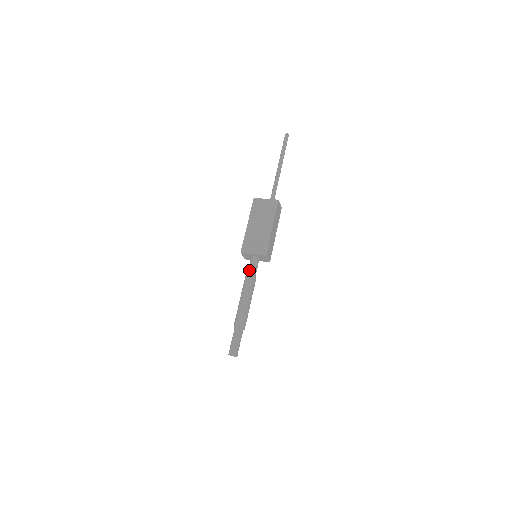
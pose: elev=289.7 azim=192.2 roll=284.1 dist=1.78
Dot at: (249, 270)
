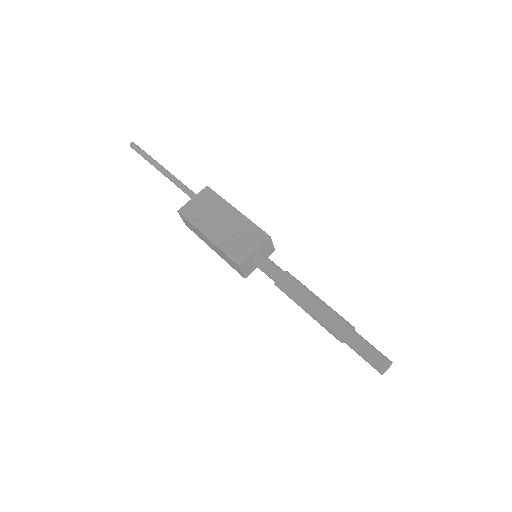
Dot at: (271, 272)
